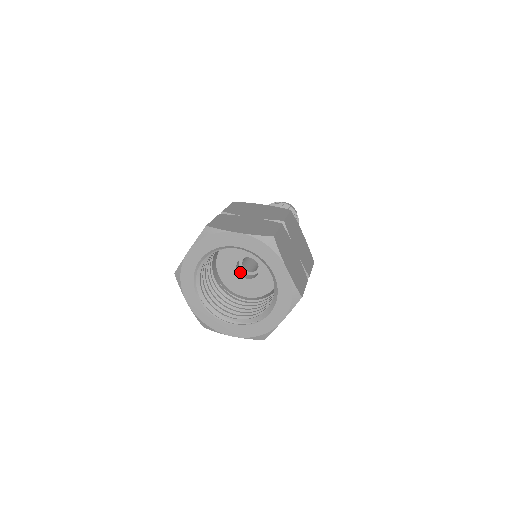
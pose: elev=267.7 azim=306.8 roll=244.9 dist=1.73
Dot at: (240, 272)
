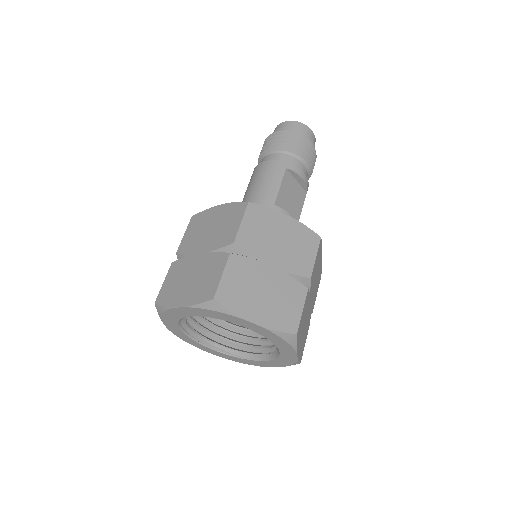
Dot at: occluded
